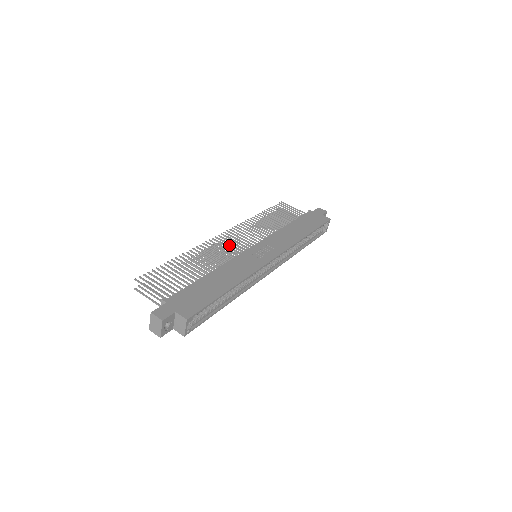
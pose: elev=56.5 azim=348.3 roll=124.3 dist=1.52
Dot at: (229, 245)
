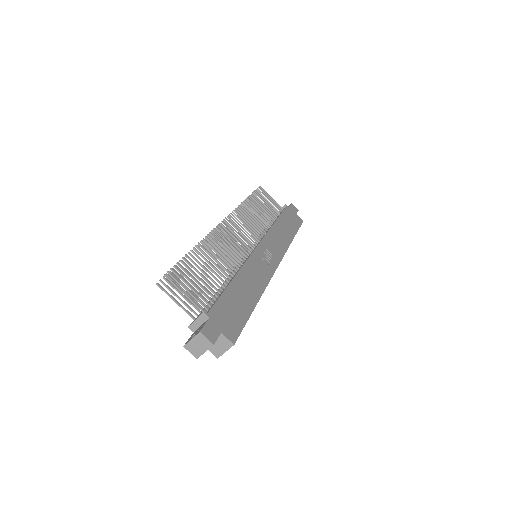
Dot at: (235, 238)
